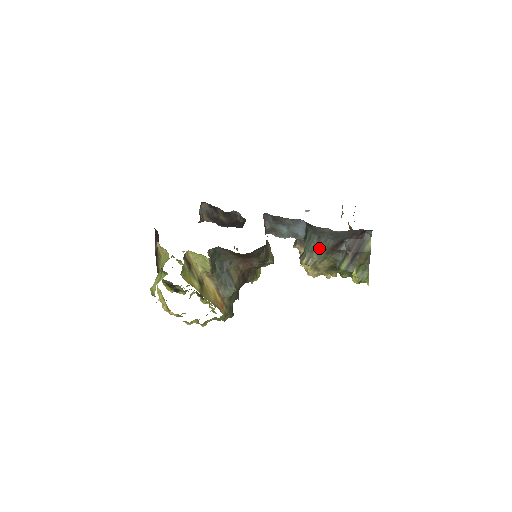
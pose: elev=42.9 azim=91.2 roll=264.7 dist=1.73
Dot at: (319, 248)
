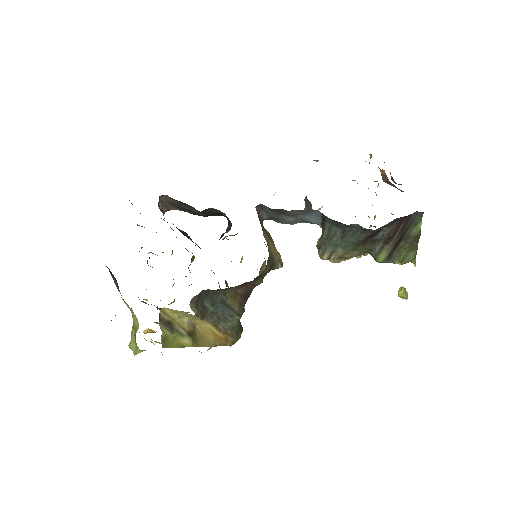
Dot at: (345, 242)
